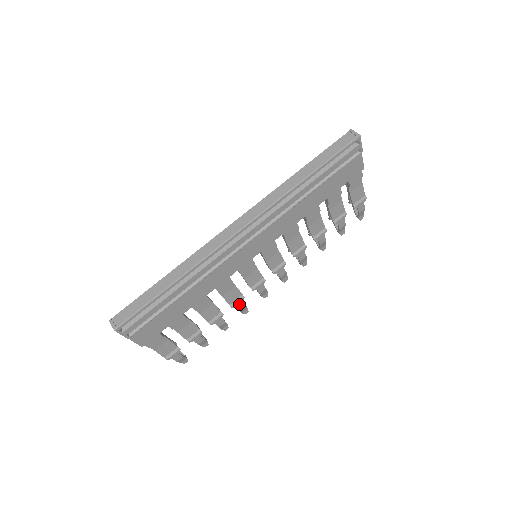
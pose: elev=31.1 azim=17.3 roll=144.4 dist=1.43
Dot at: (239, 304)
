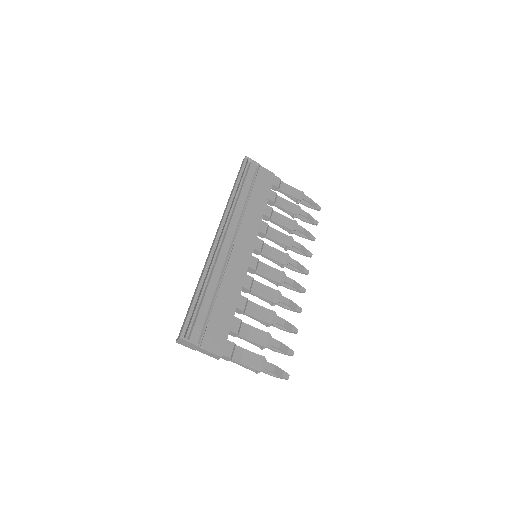
Dot at: (281, 299)
